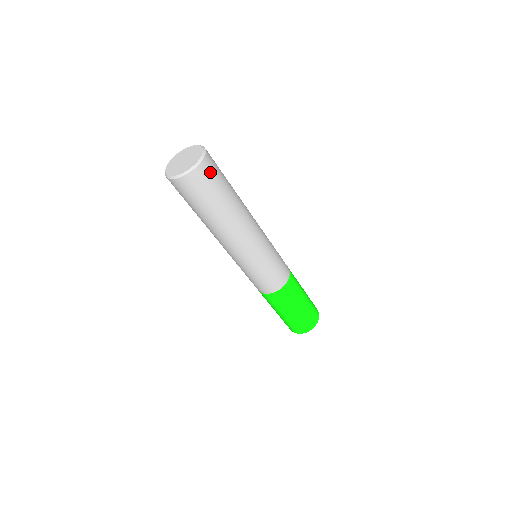
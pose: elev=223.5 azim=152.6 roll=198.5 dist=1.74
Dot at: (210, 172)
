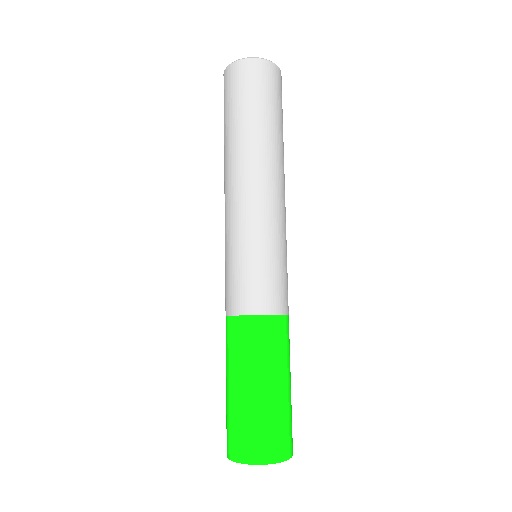
Dot at: (280, 86)
